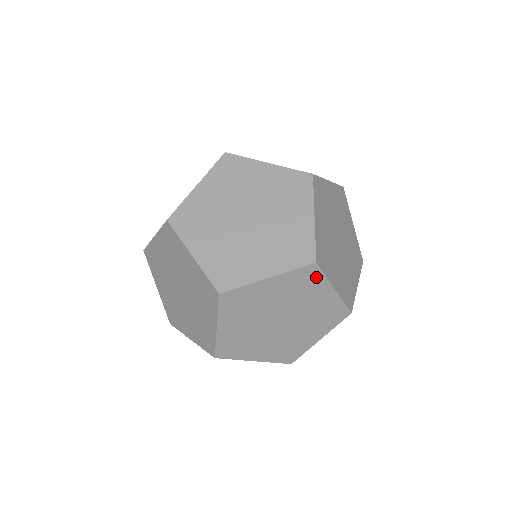
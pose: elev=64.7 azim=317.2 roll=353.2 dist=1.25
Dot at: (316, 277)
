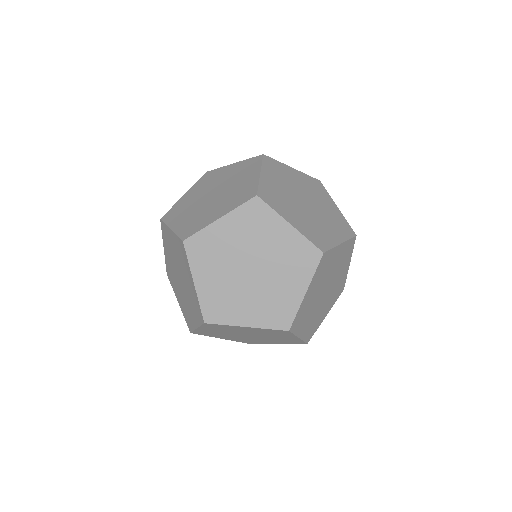
Dot at: (286, 333)
